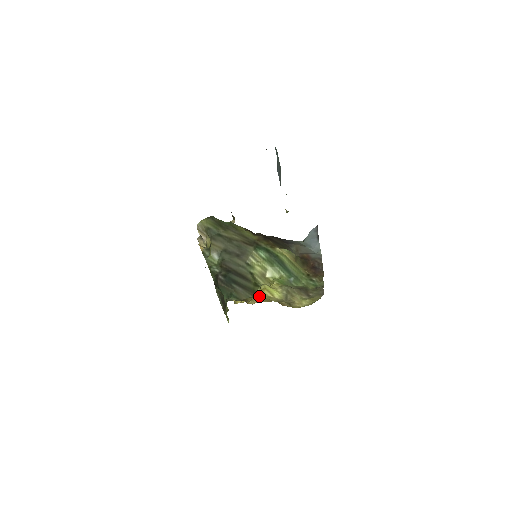
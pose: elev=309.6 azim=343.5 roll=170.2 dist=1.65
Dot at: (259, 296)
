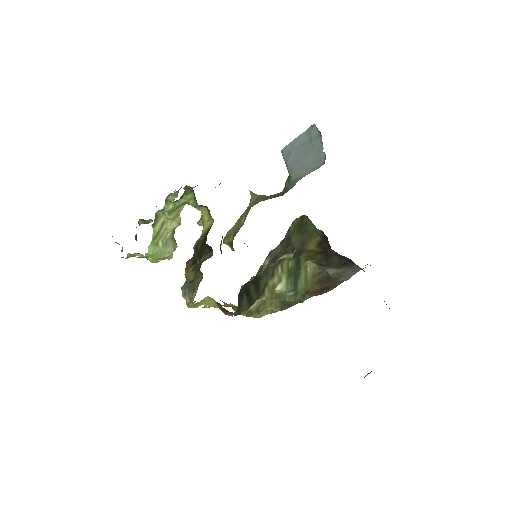
Dot at: occluded
